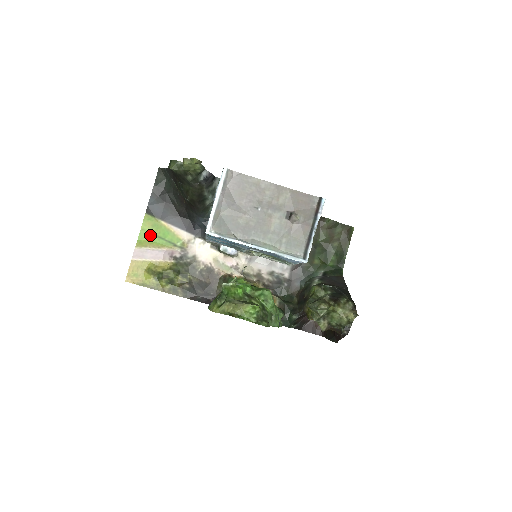
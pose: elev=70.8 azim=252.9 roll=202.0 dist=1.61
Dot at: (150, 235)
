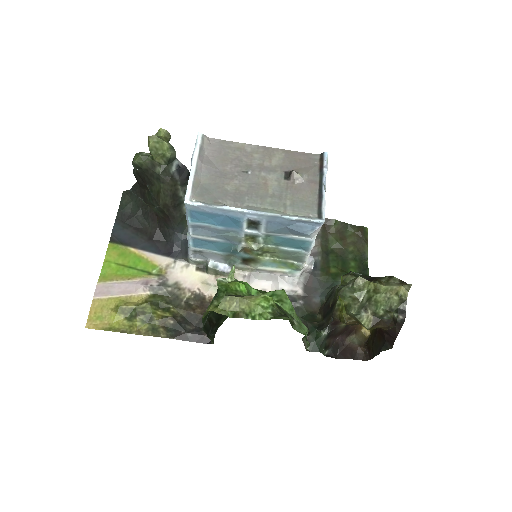
Dot at: (116, 266)
